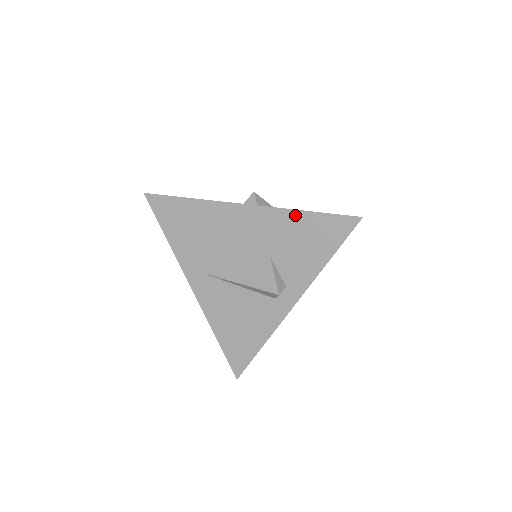
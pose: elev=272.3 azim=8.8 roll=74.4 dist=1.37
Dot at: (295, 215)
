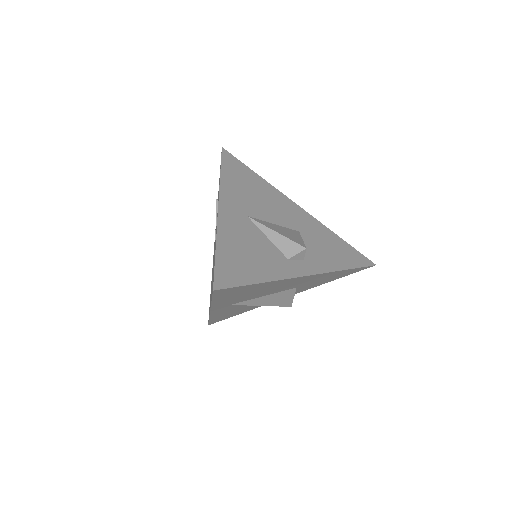
Dot at: (338, 272)
